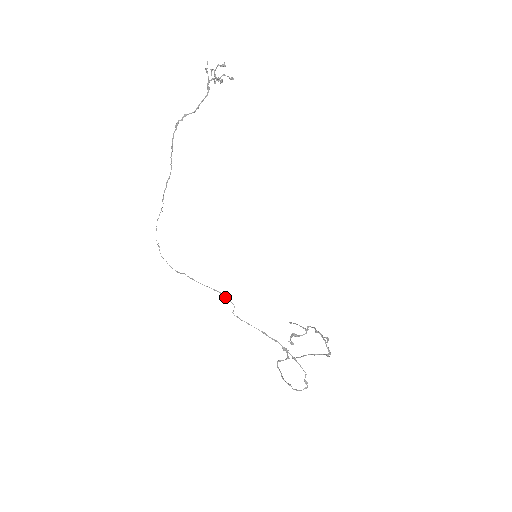
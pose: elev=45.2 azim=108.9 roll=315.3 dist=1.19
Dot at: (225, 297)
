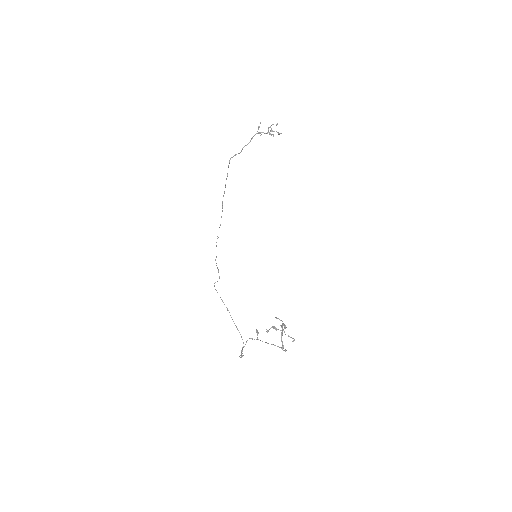
Dot at: occluded
